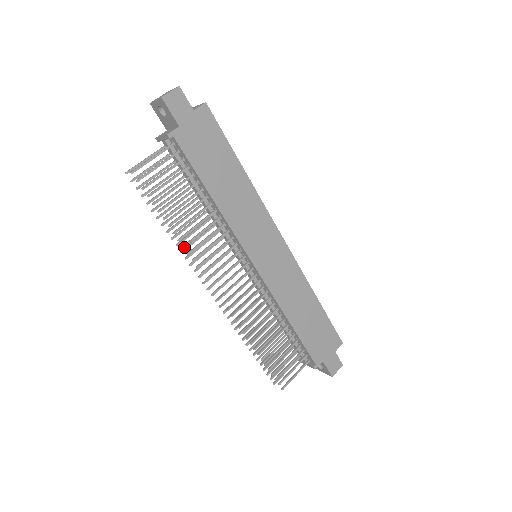
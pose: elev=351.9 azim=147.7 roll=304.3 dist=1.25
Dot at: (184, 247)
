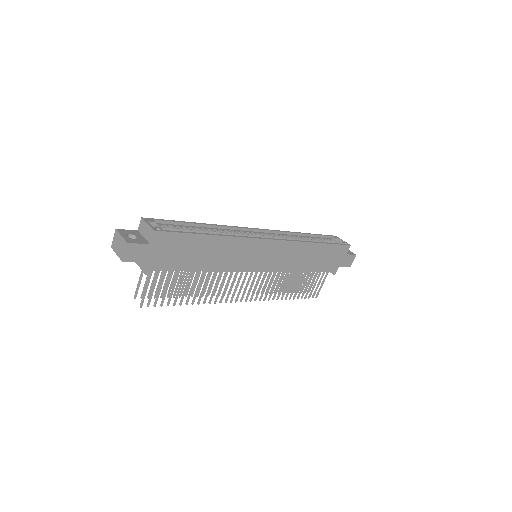
Dot at: (204, 303)
